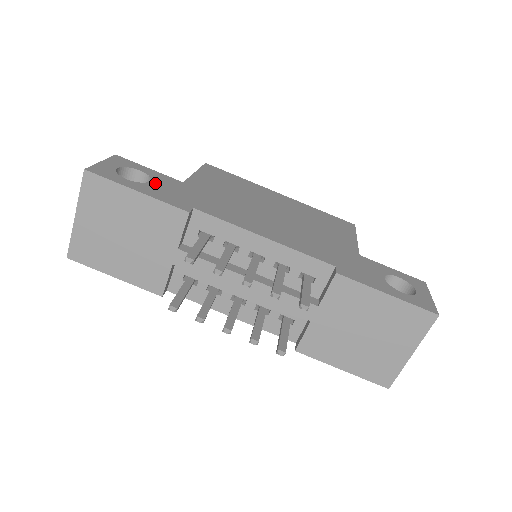
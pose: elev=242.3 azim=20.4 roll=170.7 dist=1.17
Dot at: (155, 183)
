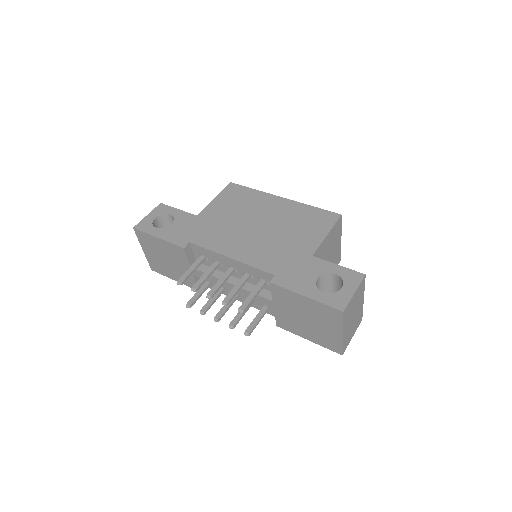
Dot at: (174, 225)
